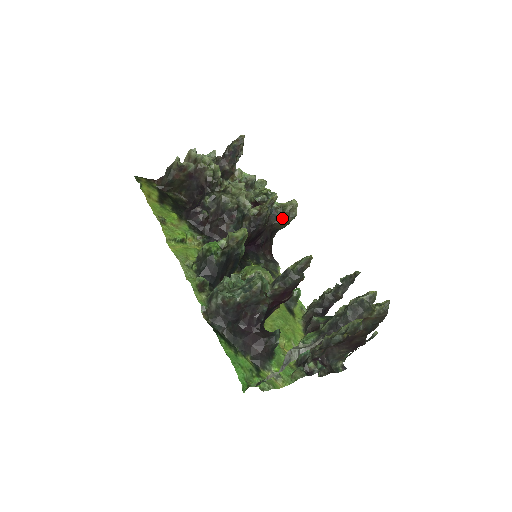
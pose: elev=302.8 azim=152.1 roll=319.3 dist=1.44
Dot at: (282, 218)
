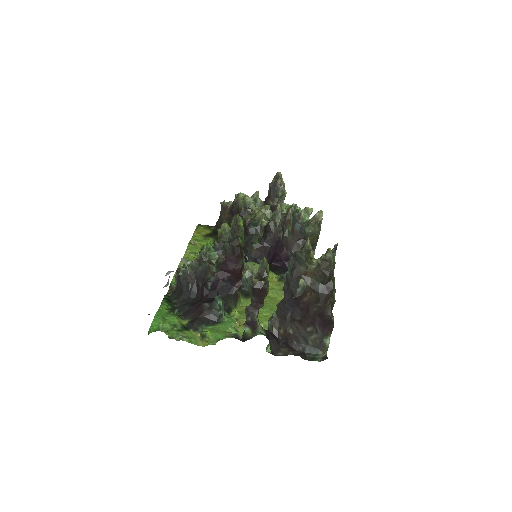
Dot at: (310, 231)
